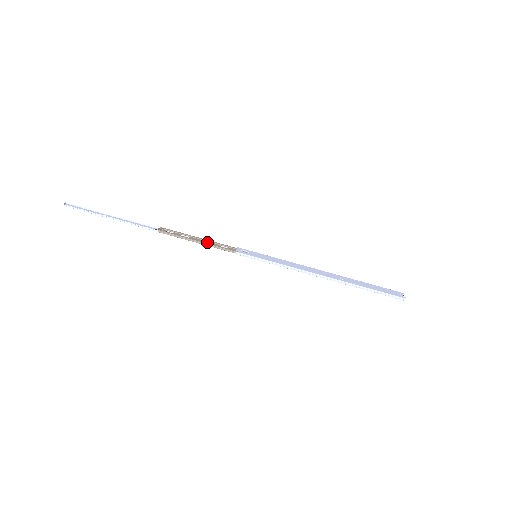
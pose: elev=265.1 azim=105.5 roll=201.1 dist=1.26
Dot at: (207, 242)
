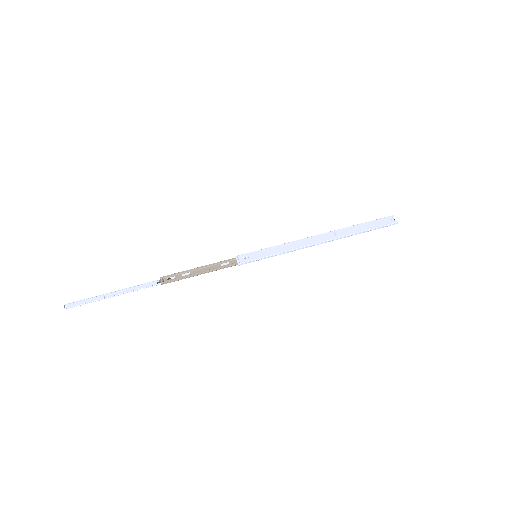
Dot at: (208, 268)
